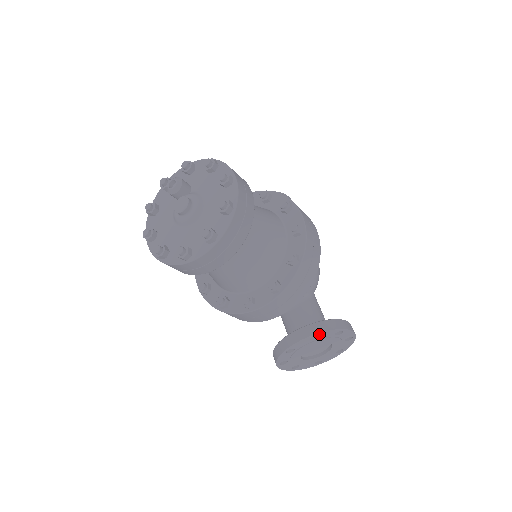
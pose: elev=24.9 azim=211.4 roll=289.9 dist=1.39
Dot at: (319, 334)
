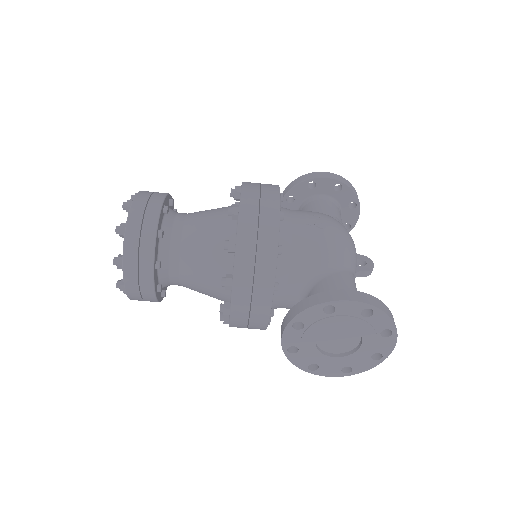
Dot at: (298, 319)
